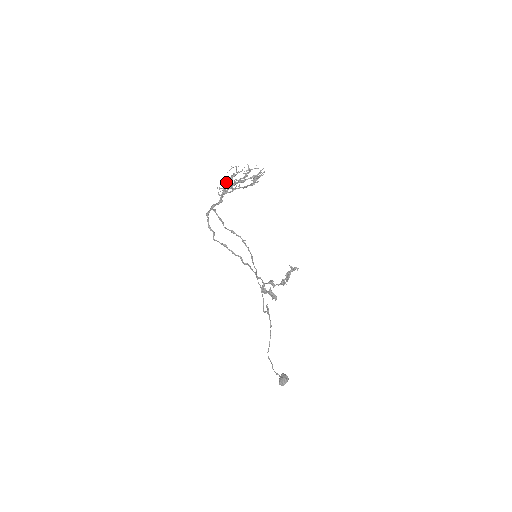
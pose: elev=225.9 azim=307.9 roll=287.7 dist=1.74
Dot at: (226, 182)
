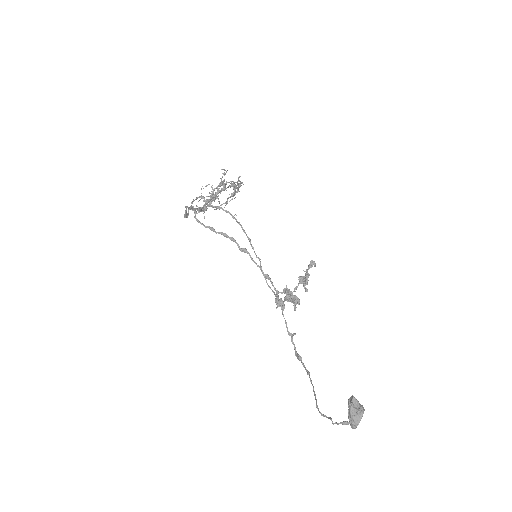
Dot at: (204, 204)
